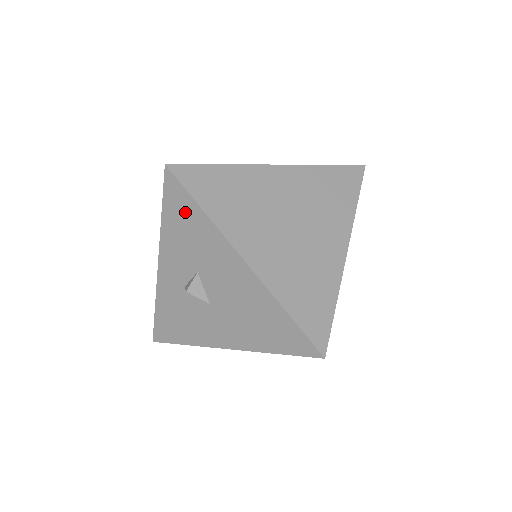
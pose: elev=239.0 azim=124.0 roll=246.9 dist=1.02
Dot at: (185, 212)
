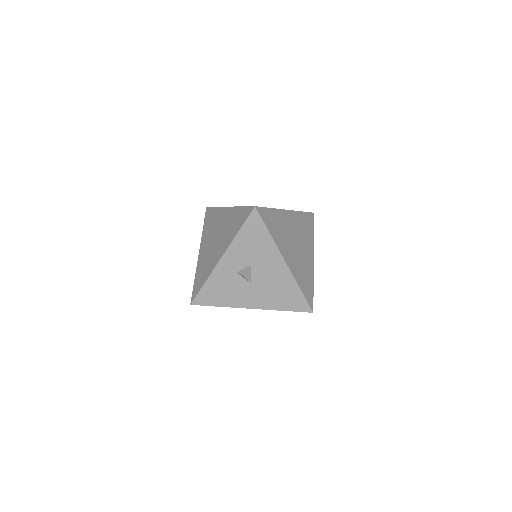
Dot at: (257, 233)
